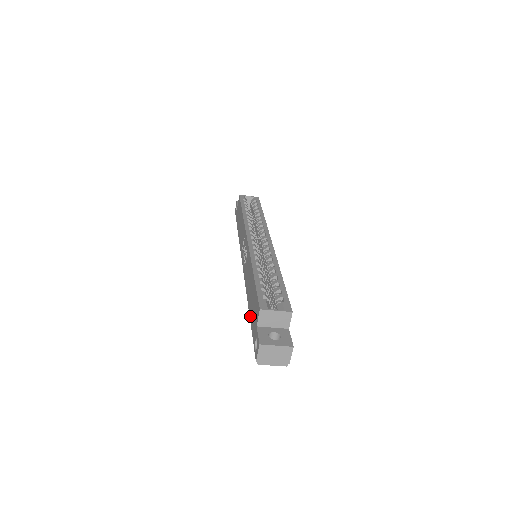
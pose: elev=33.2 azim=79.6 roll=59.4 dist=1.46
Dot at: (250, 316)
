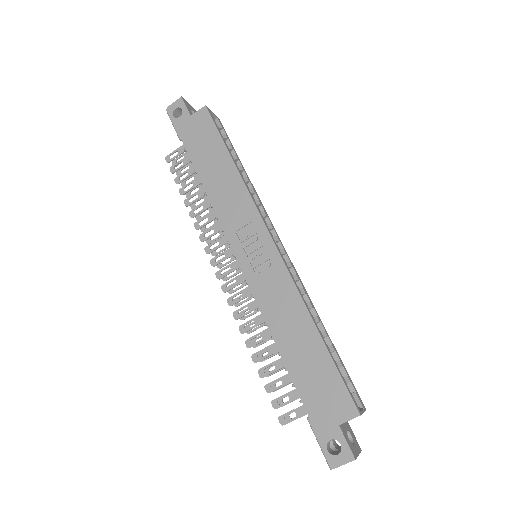
Dot at: (299, 385)
